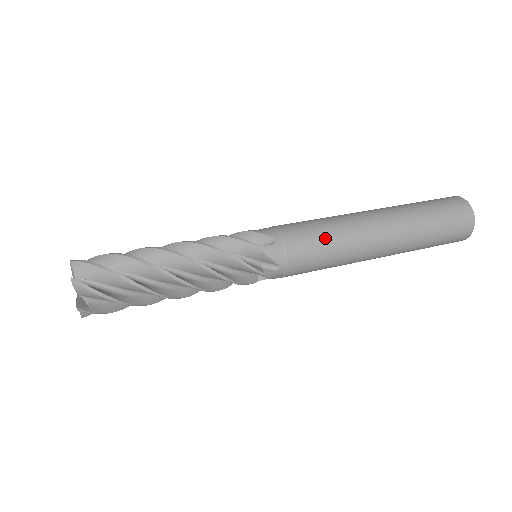
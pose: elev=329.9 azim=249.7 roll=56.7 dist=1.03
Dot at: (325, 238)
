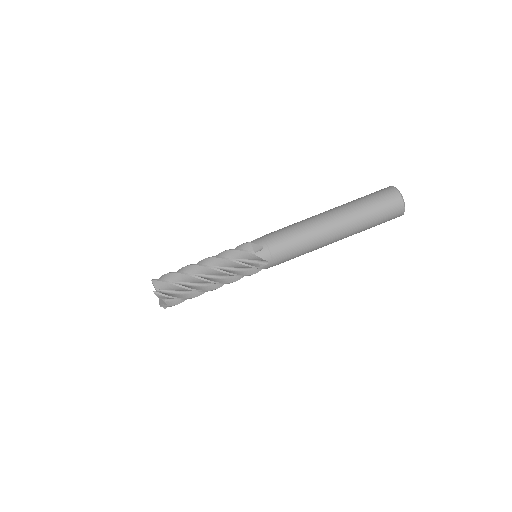
Dot at: (299, 253)
